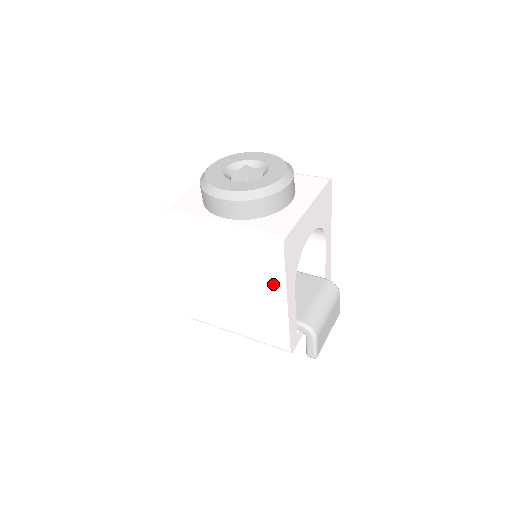
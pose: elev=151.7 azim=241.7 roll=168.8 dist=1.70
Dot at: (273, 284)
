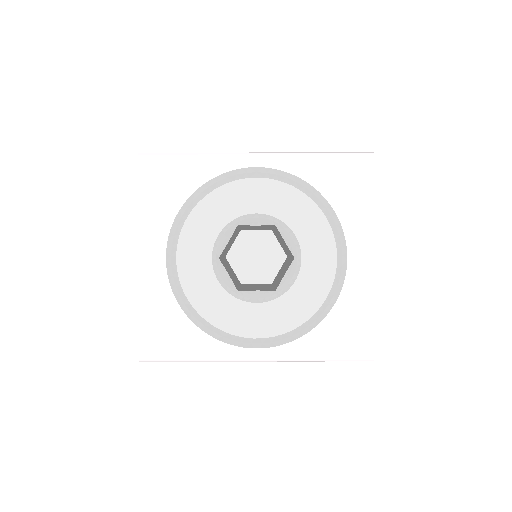
Dot at: occluded
